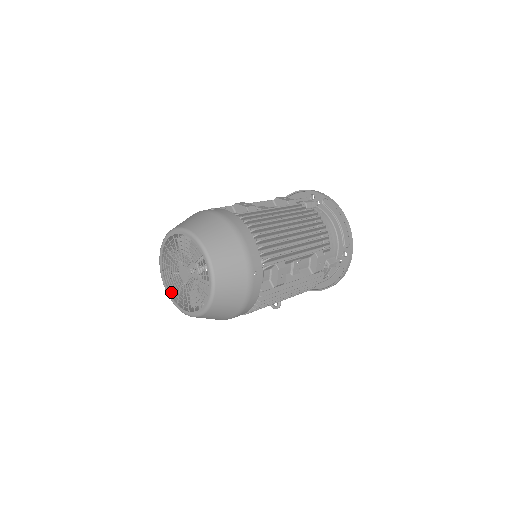
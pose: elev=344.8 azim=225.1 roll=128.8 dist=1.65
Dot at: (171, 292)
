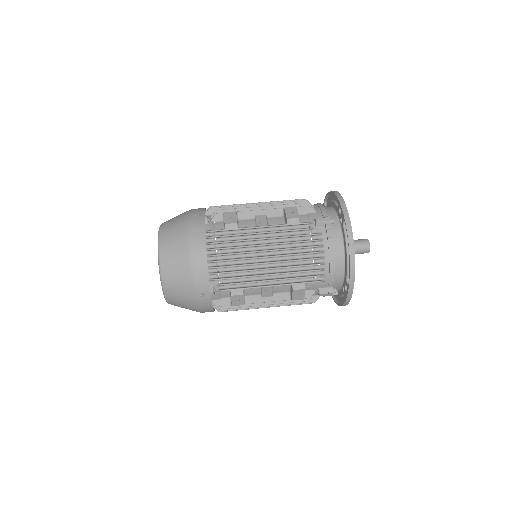
Dot at: occluded
